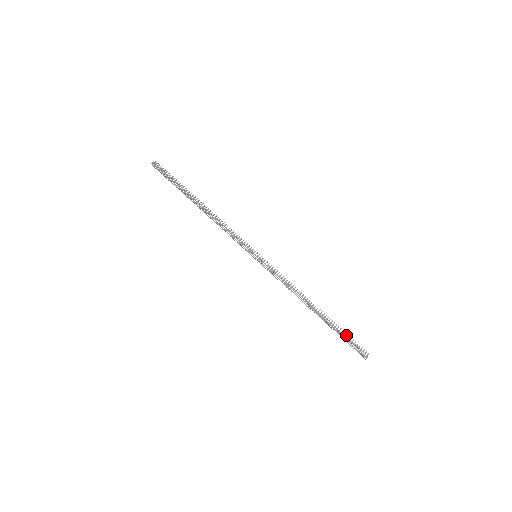
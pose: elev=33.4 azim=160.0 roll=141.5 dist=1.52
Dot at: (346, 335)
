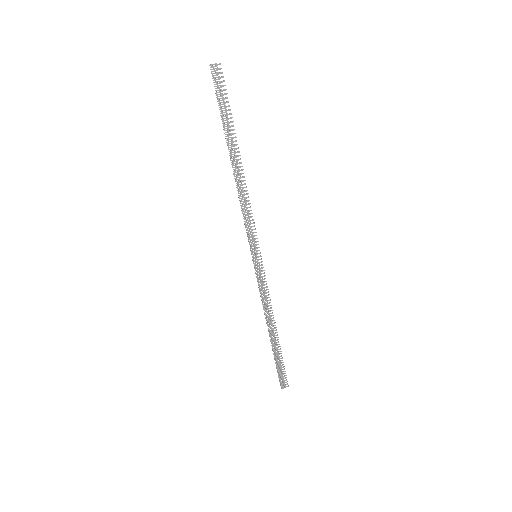
Dot at: (282, 365)
